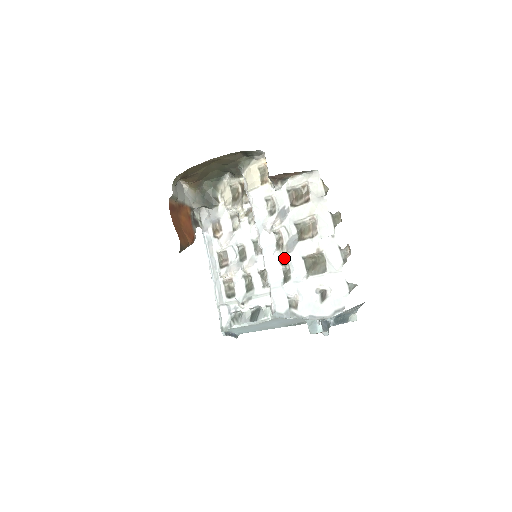
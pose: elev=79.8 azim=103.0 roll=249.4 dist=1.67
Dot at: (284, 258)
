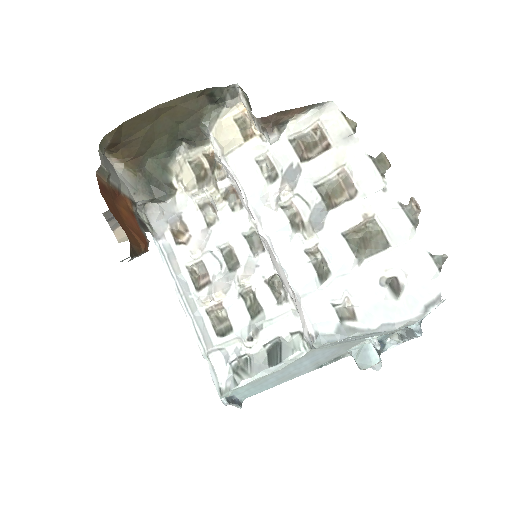
Dot at: (311, 242)
